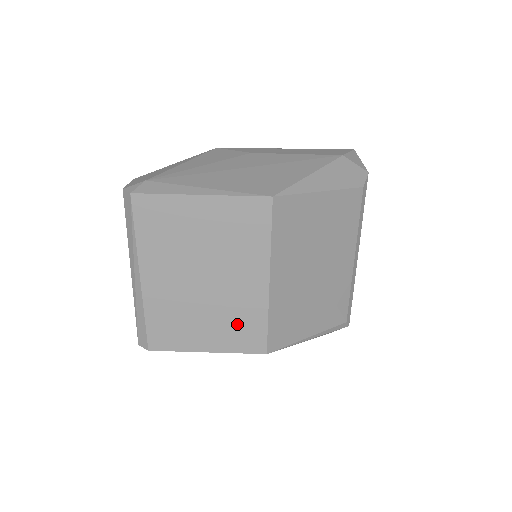
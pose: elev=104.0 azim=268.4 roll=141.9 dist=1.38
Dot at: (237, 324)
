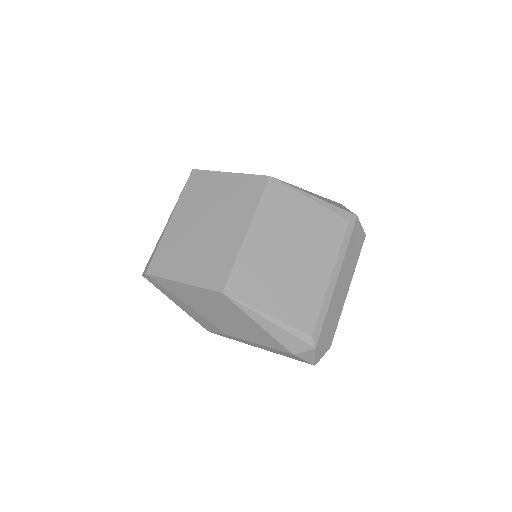
Dot at: (212, 262)
